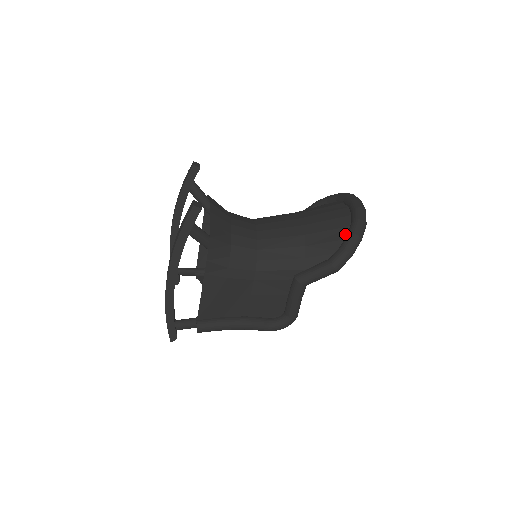
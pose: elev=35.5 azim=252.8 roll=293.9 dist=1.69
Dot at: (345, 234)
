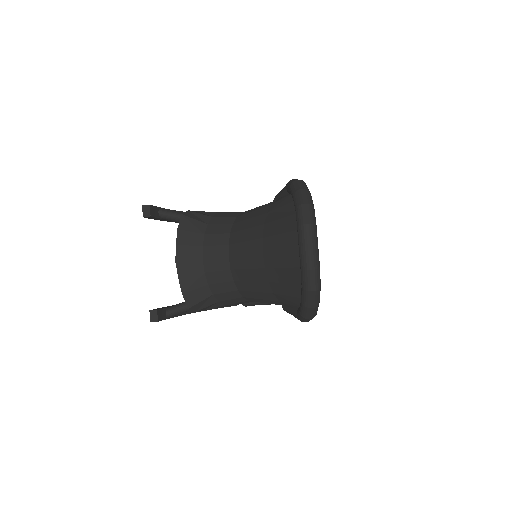
Dot at: occluded
